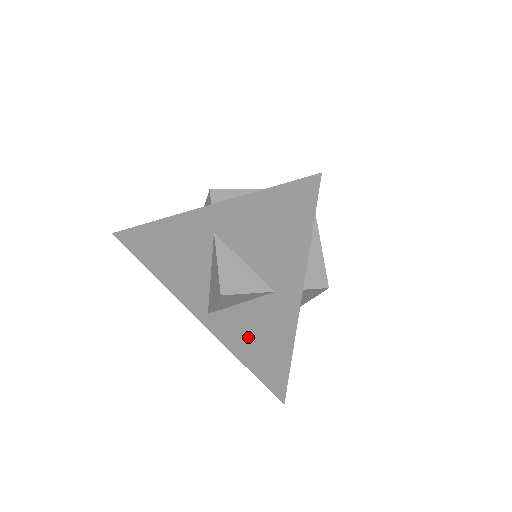
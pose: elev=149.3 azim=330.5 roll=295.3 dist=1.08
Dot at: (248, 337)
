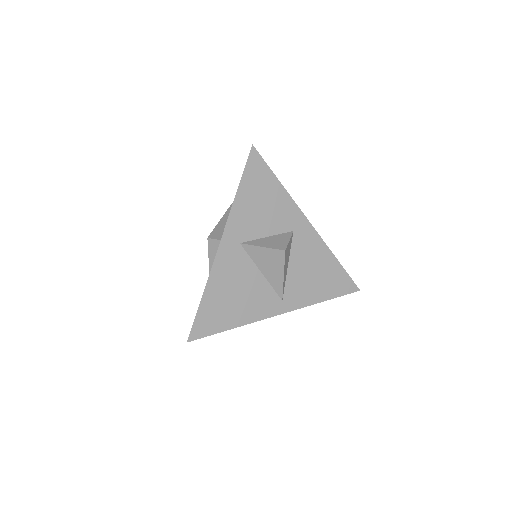
Dot at: (310, 279)
